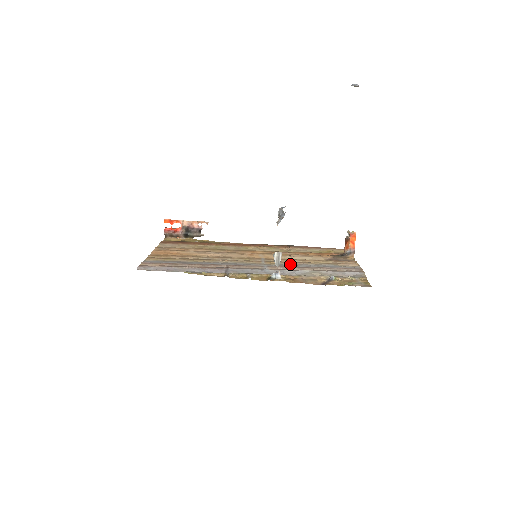
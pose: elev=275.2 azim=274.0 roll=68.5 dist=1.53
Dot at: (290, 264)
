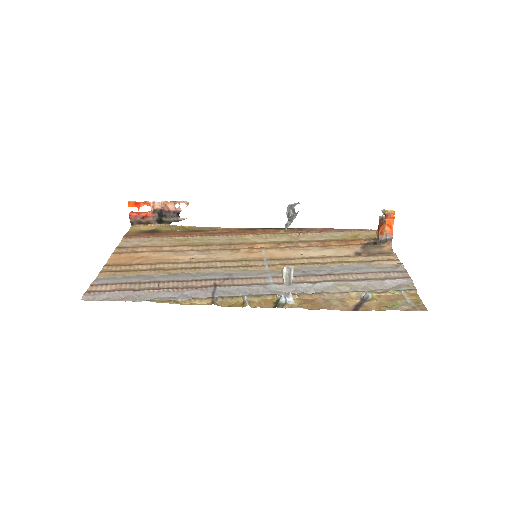
Dot at: (304, 268)
